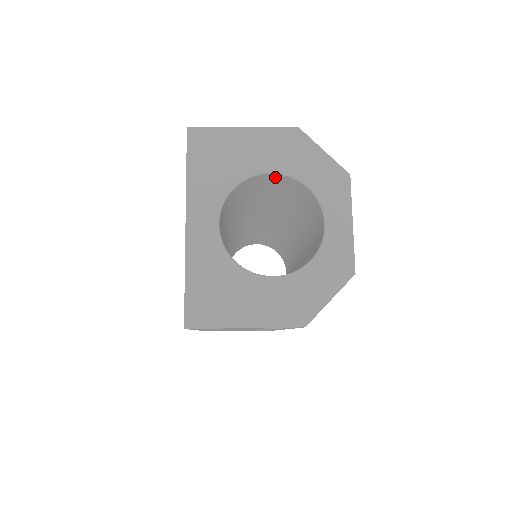
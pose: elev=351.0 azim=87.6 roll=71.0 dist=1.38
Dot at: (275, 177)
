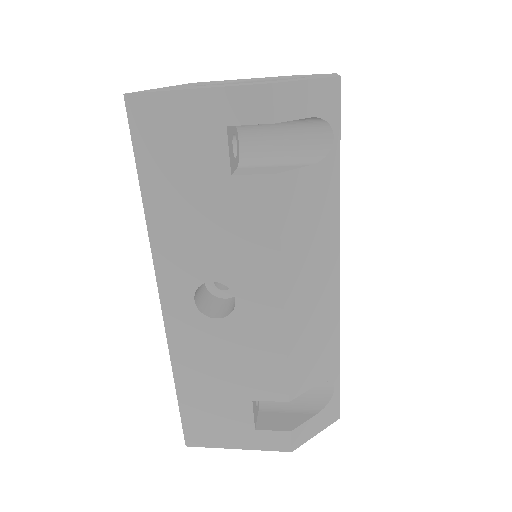
Dot at: occluded
